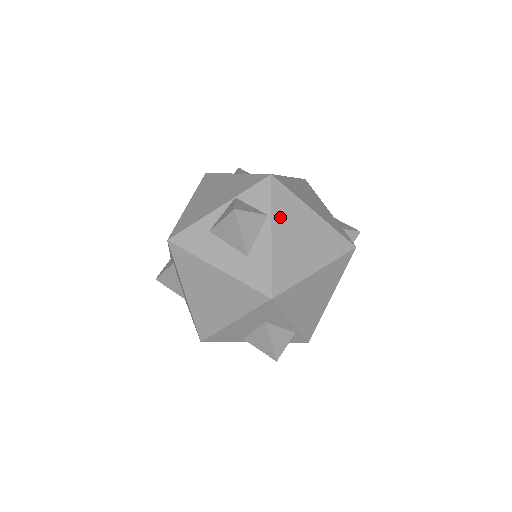
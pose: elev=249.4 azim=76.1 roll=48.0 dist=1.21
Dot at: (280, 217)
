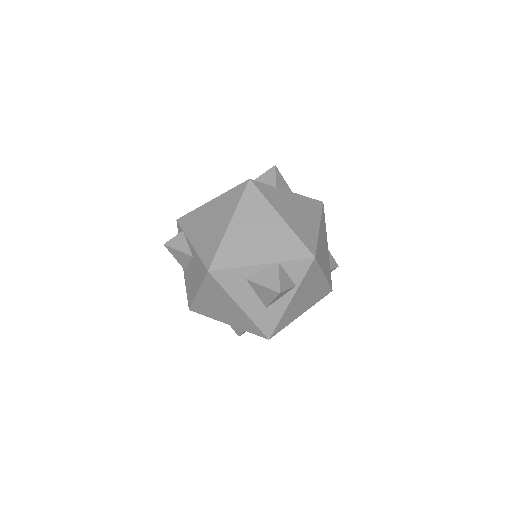
Dot at: (303, 287)
